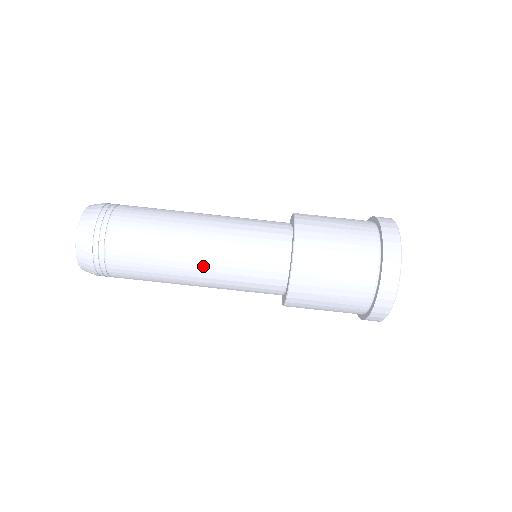
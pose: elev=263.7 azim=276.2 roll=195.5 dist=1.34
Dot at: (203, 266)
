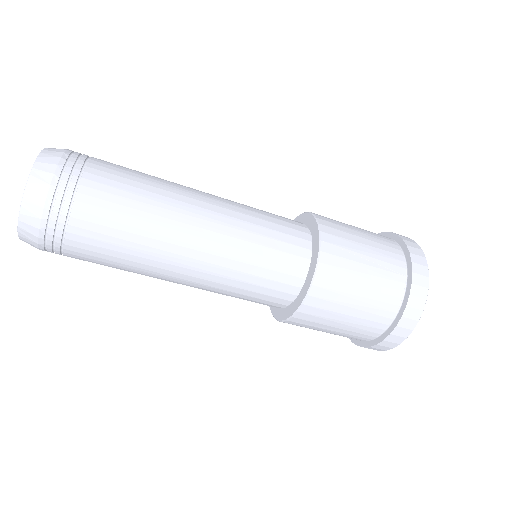
Dot at: (194, 278)
